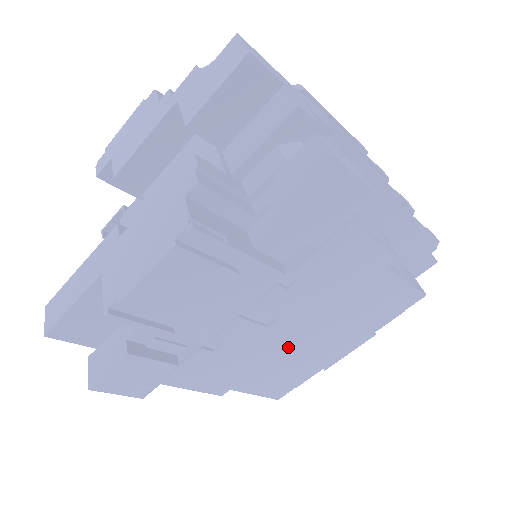
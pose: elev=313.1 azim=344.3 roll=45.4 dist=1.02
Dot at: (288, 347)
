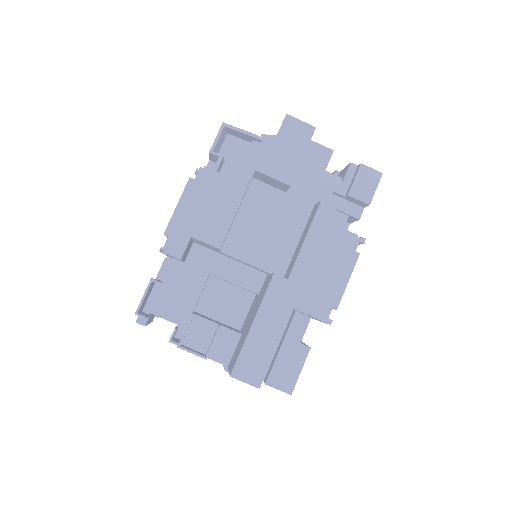
Dot at: occluded
